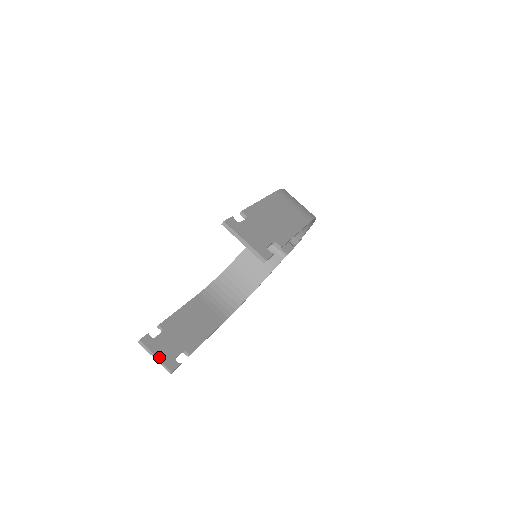
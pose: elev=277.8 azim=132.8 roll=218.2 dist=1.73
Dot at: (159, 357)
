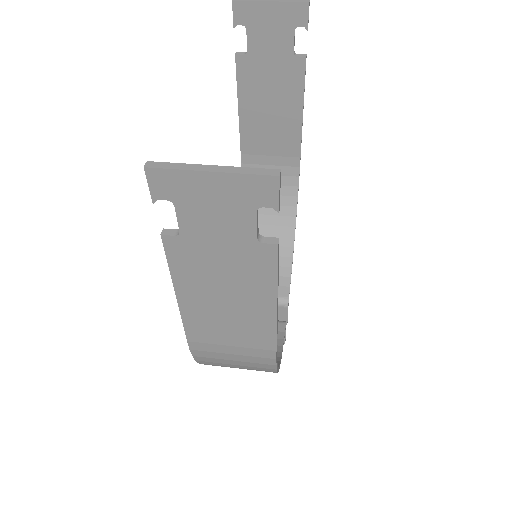
Dot at: (221, 171)
